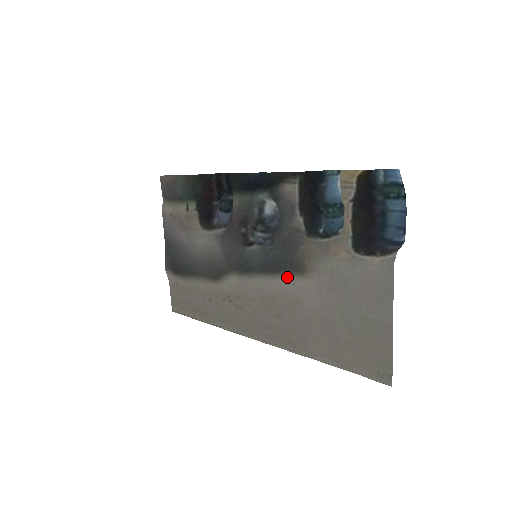
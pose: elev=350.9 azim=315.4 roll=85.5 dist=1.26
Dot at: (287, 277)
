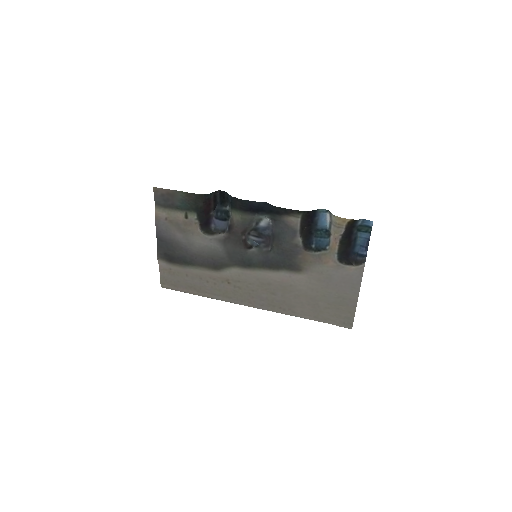
Dot at: (285, 272)
